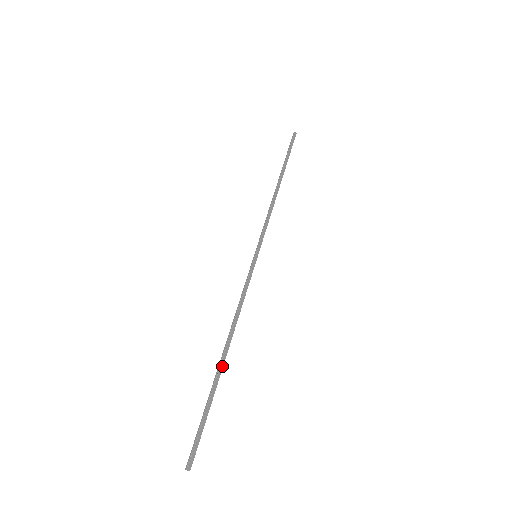
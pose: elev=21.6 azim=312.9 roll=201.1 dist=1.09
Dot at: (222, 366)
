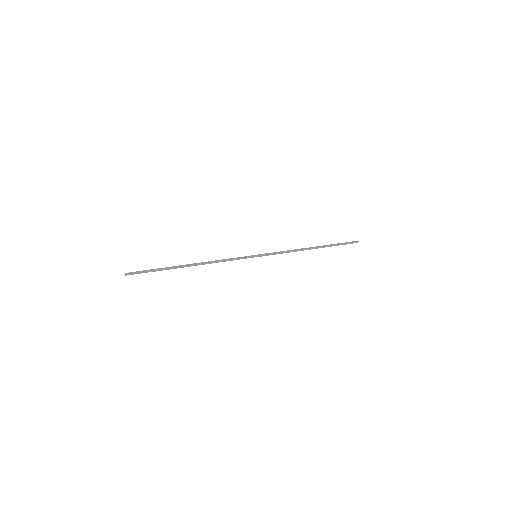
Dot at: (183, 266)
